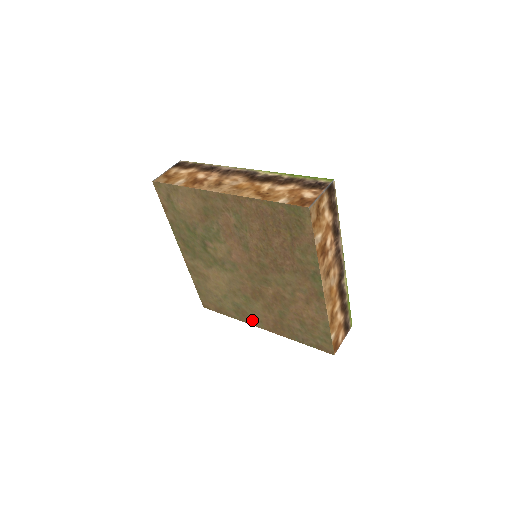
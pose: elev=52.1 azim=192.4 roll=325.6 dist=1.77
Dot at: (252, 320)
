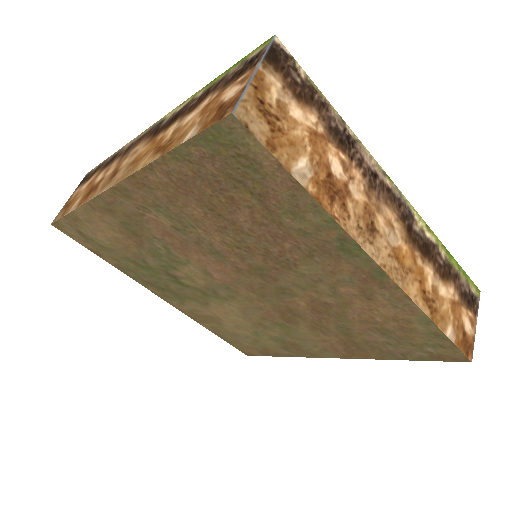
Dot at: (312, 351)
